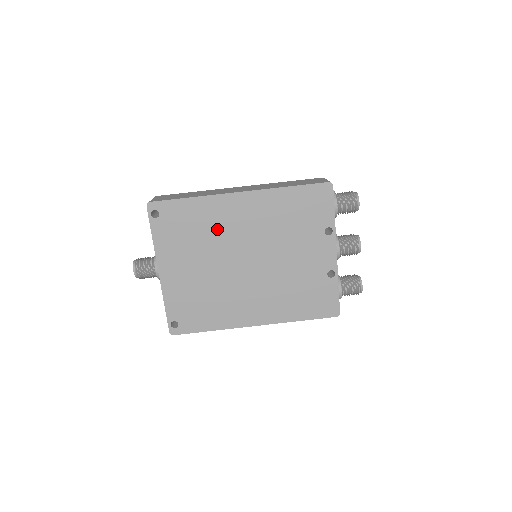
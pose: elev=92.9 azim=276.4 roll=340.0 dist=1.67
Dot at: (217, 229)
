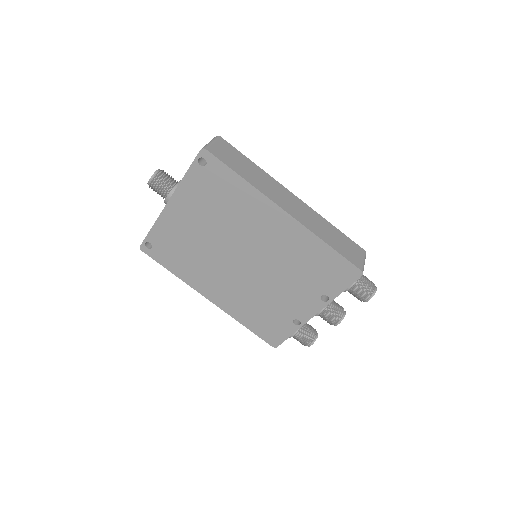
Dot at: (242, 218)
